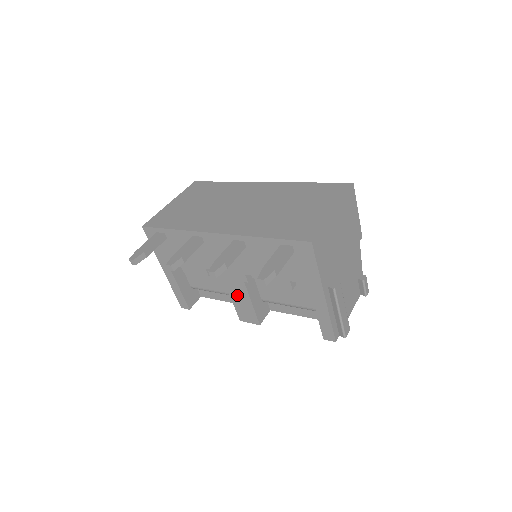
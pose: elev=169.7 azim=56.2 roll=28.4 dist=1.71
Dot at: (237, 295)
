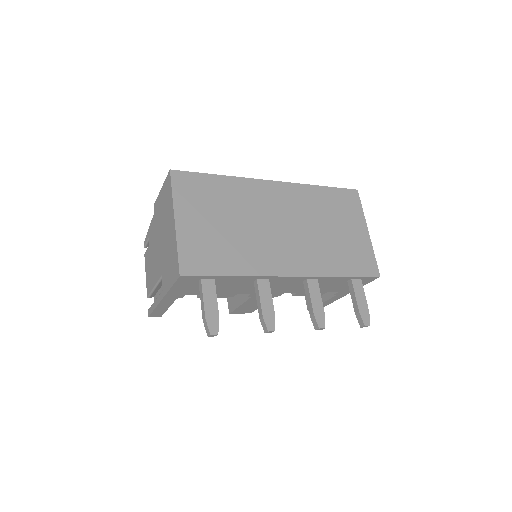
Dot at: (252, 303)
